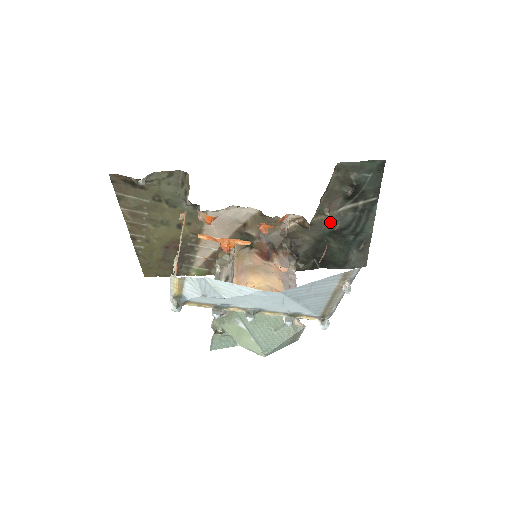
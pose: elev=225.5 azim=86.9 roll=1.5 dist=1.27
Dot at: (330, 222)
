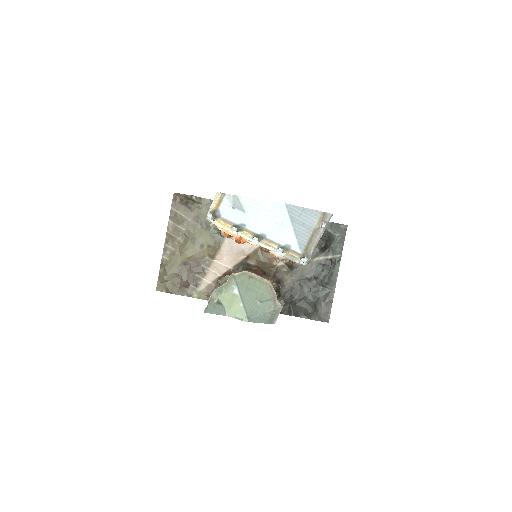
Dot at: (307, 269)
